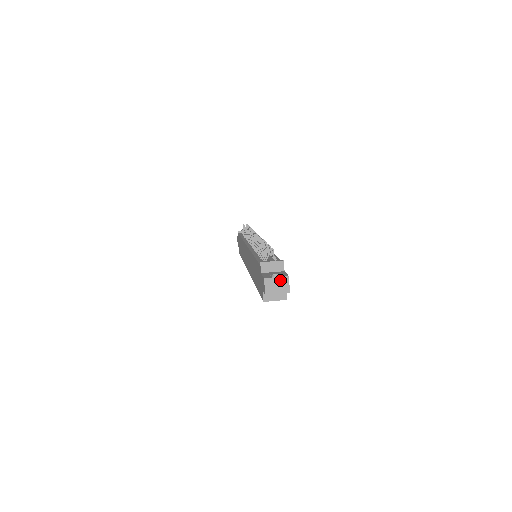
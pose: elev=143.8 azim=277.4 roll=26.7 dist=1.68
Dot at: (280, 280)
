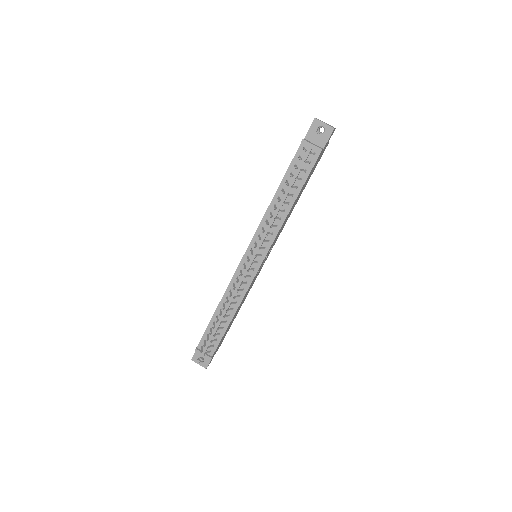
Dot at: (201, 364)
